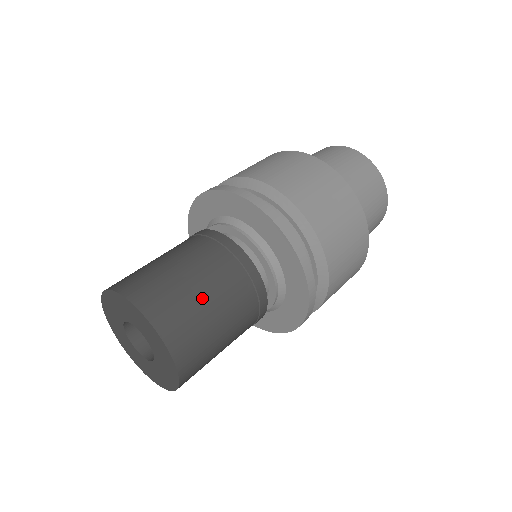
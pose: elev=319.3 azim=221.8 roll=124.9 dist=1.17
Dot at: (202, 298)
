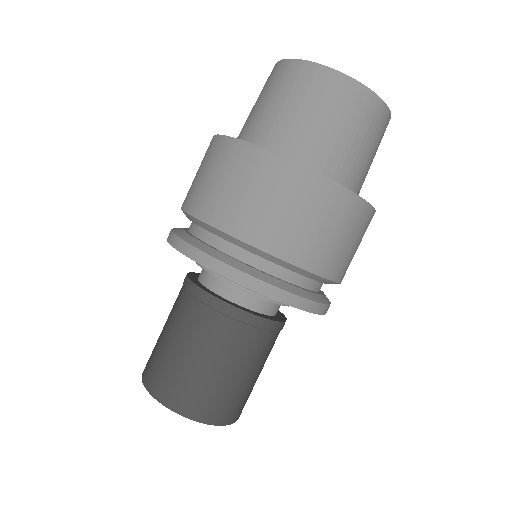
Dot at: (220, 375)
